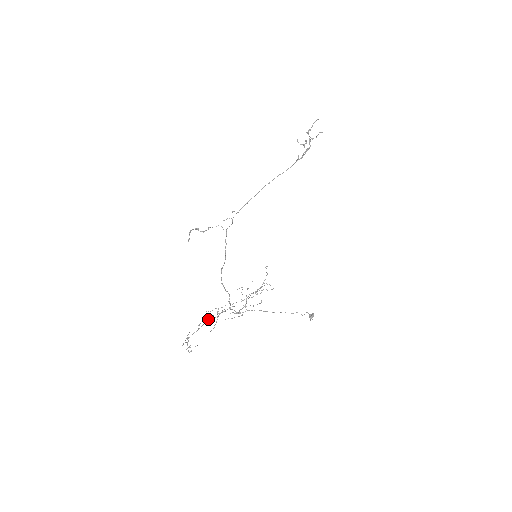
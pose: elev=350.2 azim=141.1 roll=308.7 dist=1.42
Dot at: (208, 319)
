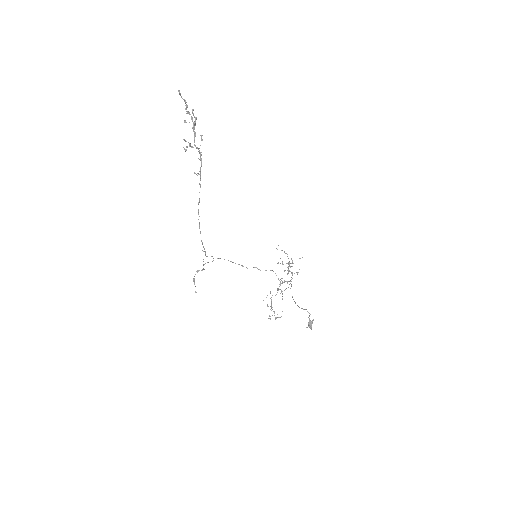
Dot at: (271, 300)
